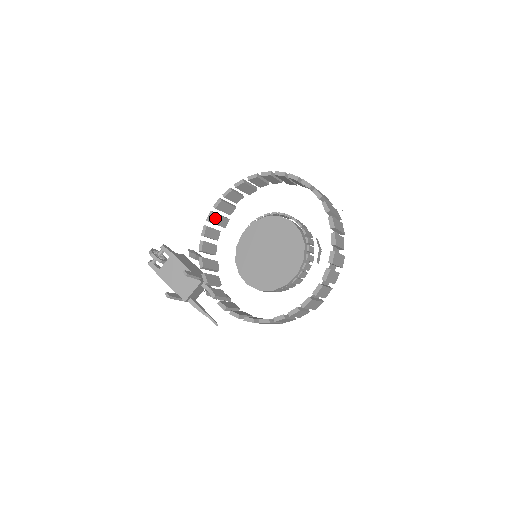
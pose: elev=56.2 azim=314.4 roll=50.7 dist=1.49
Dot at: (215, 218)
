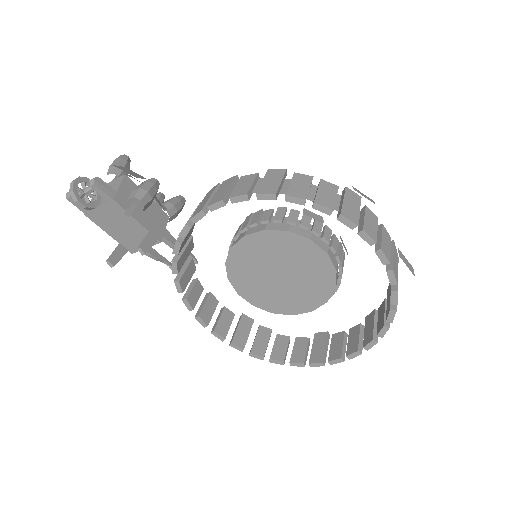
Dot at: occluded
